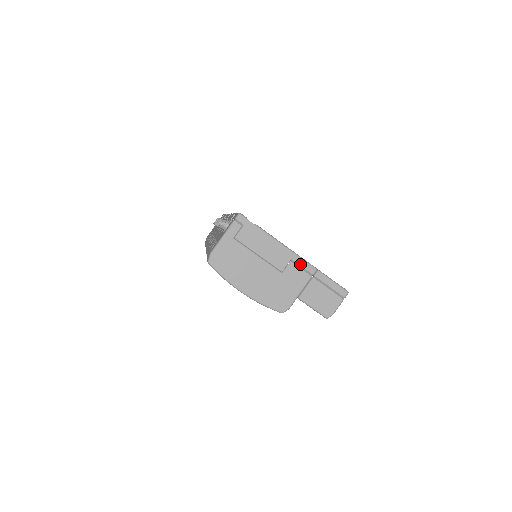
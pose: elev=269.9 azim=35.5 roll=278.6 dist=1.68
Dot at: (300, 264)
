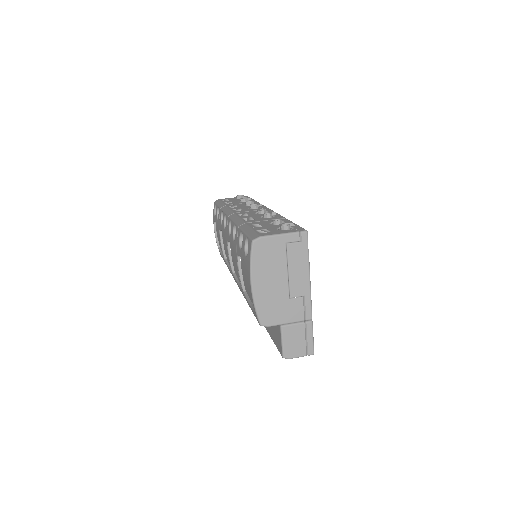
Dot at: (306, 305)
